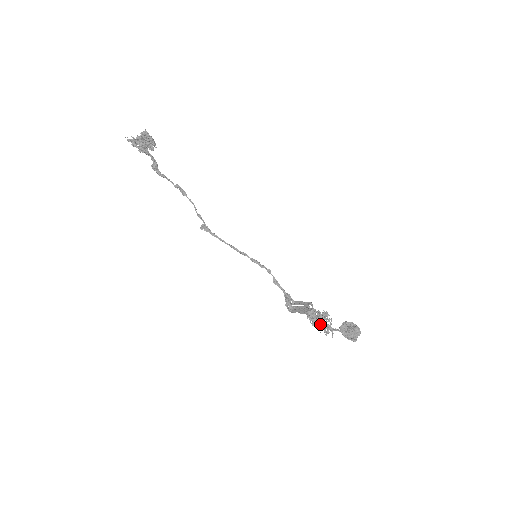
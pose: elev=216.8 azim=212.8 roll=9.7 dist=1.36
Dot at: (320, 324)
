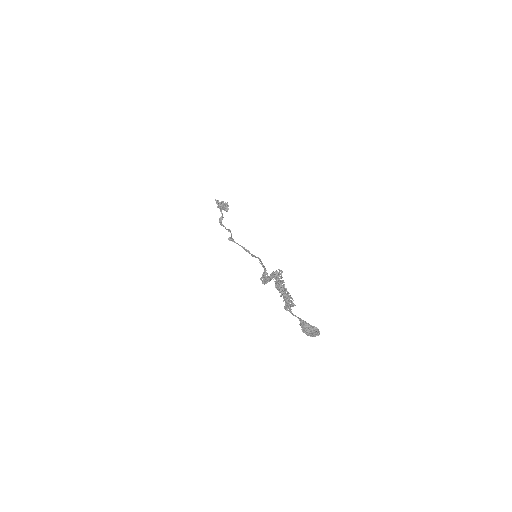
Dot at: (282, 288)
